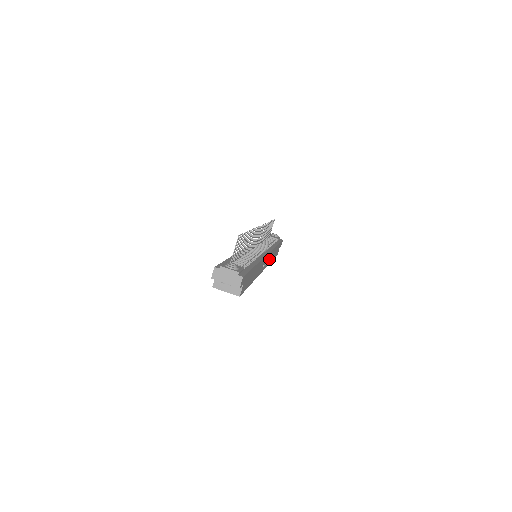
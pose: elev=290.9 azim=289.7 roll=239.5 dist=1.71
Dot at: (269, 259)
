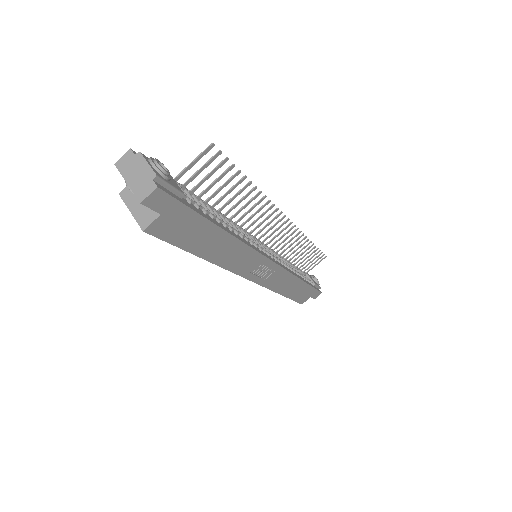
Dot at: (276, 281)
